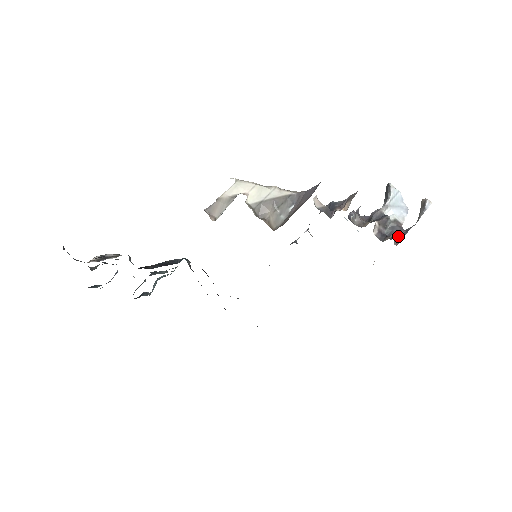
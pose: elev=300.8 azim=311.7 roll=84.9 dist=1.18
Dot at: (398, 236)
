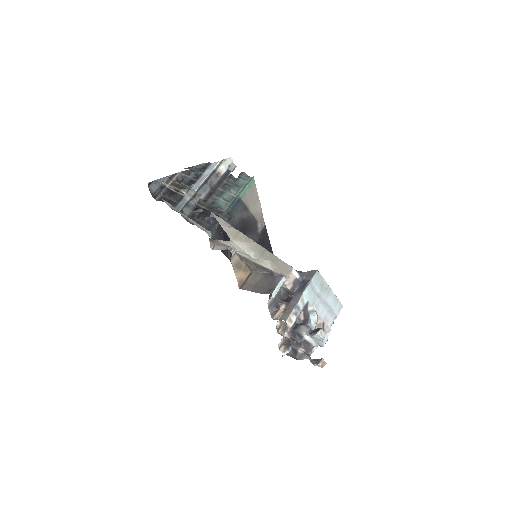
Dot at: (291, 353)
